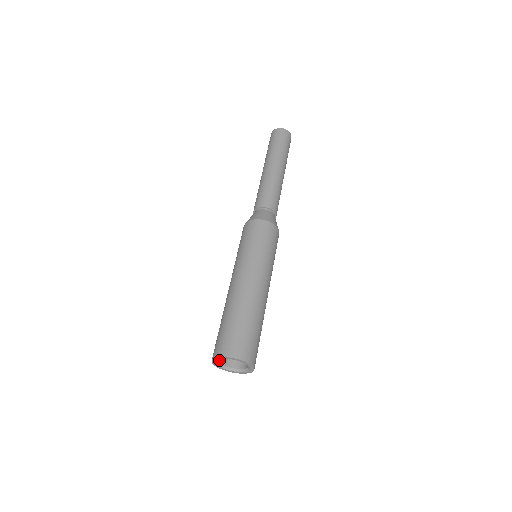
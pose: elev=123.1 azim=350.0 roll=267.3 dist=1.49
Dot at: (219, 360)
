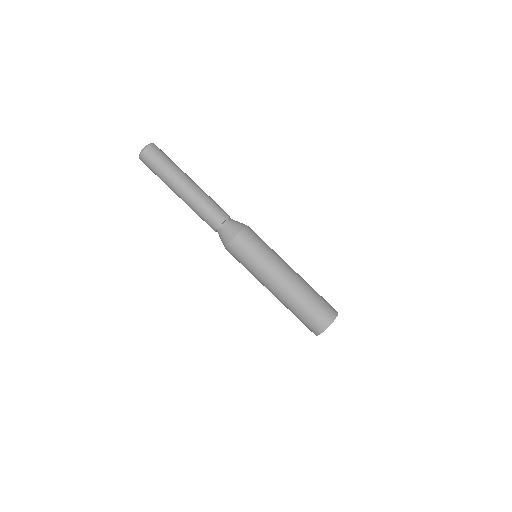
Dot at: occluded
